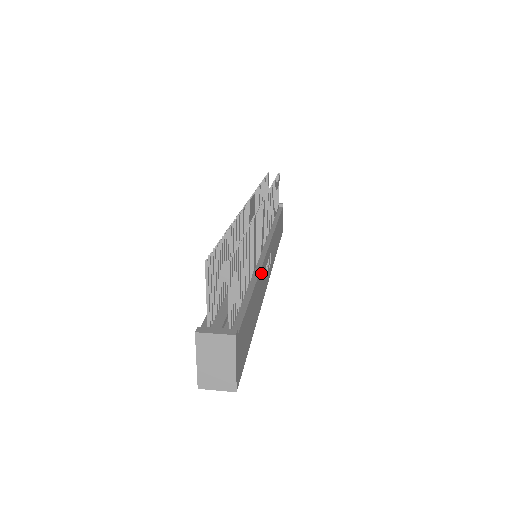
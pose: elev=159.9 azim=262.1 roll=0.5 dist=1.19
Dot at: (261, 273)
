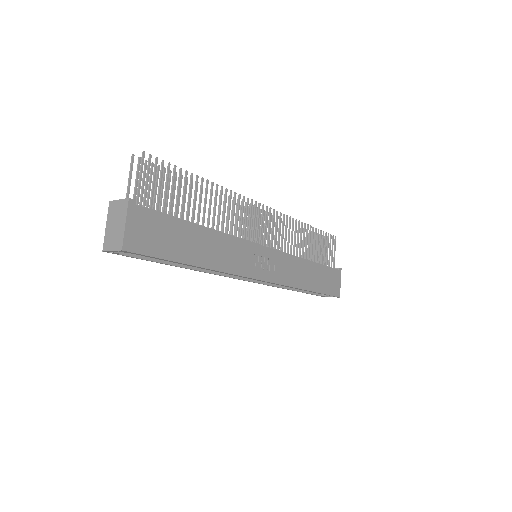
Dot at: (232, 241)
